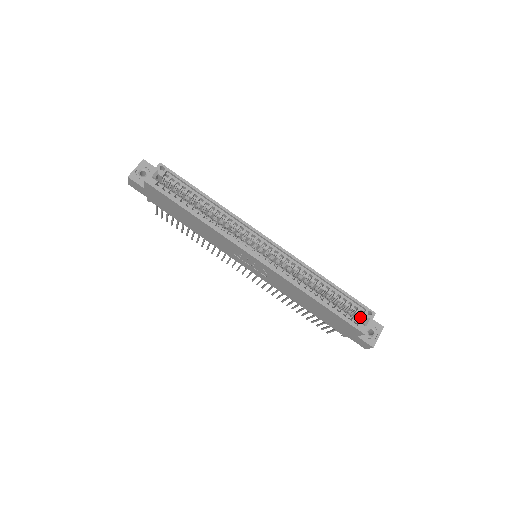
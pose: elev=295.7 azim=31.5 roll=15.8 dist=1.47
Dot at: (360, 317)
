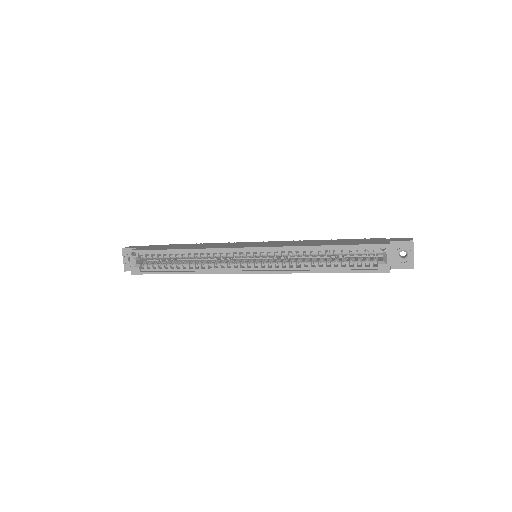
Dot at: (378, 254)
